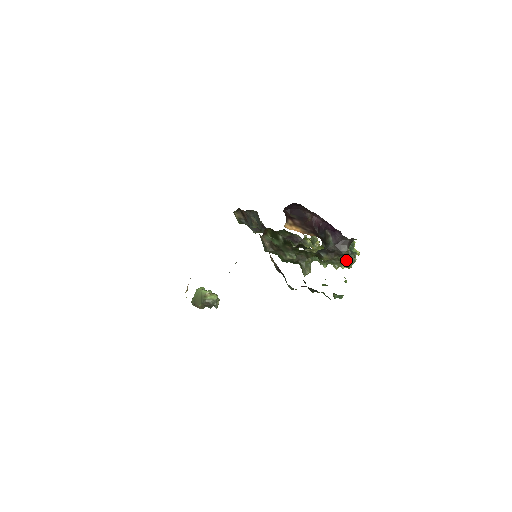
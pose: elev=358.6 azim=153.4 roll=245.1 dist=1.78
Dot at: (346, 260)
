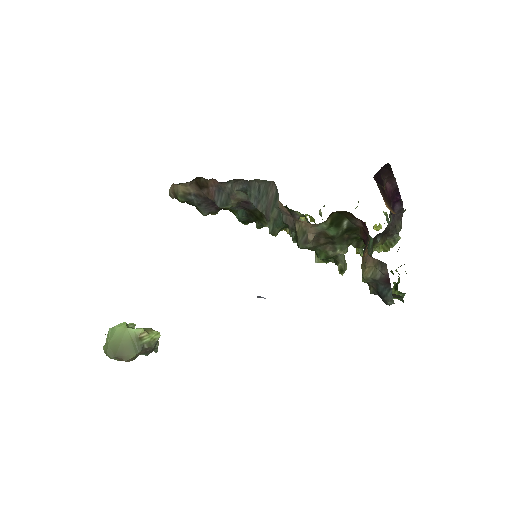
Dot at: (387, 241)
